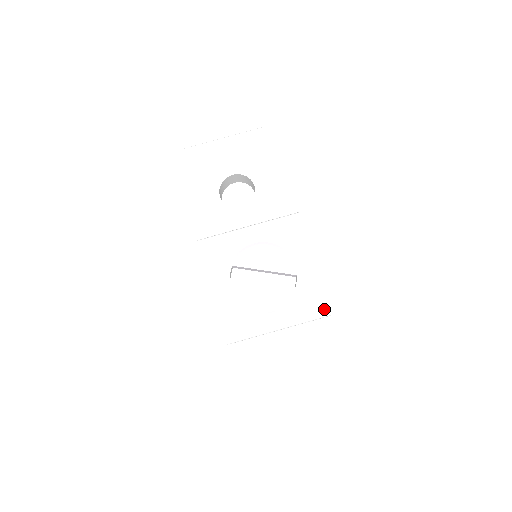
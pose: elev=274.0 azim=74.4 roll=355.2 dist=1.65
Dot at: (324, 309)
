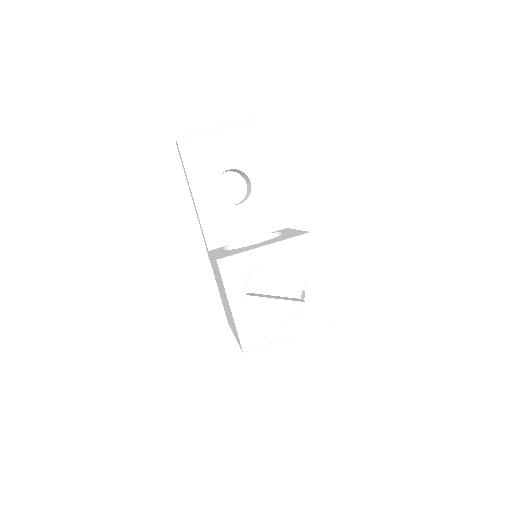
Dot at: (328, 319)
